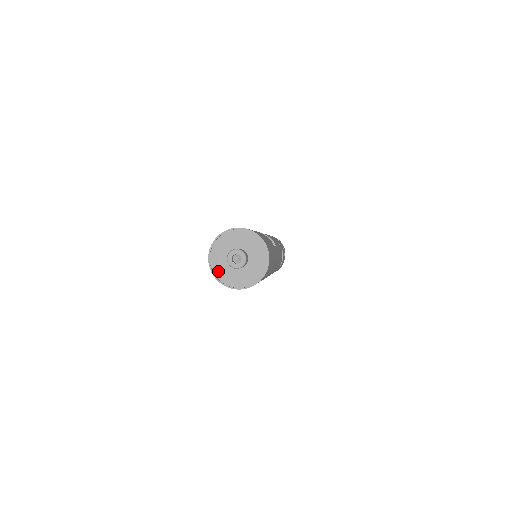
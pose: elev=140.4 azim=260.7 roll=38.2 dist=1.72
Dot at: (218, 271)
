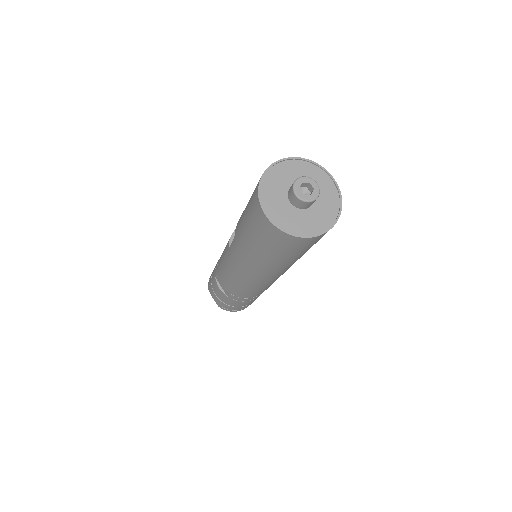
Dot at: (290, 226)
